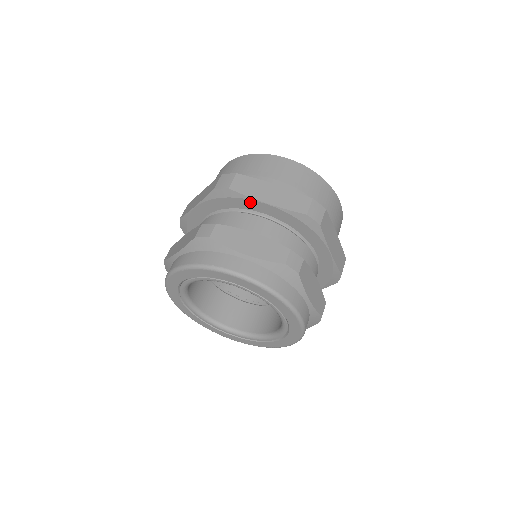
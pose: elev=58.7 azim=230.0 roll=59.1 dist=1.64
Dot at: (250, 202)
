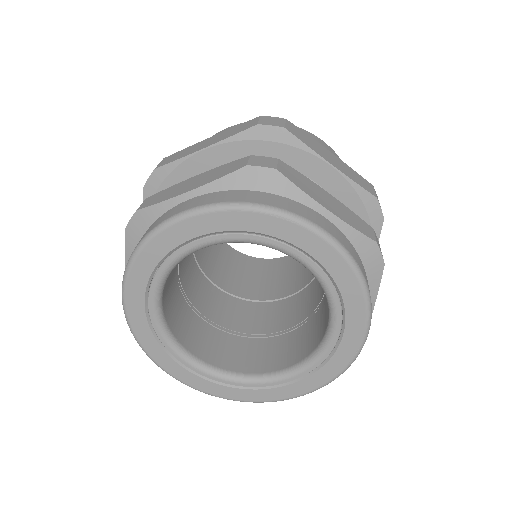
Dot at: (187, 166)
